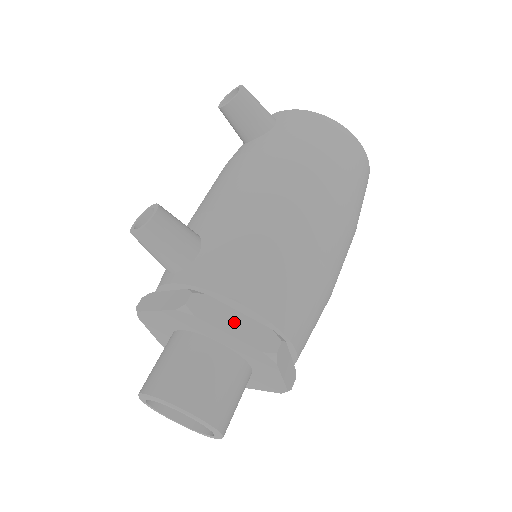
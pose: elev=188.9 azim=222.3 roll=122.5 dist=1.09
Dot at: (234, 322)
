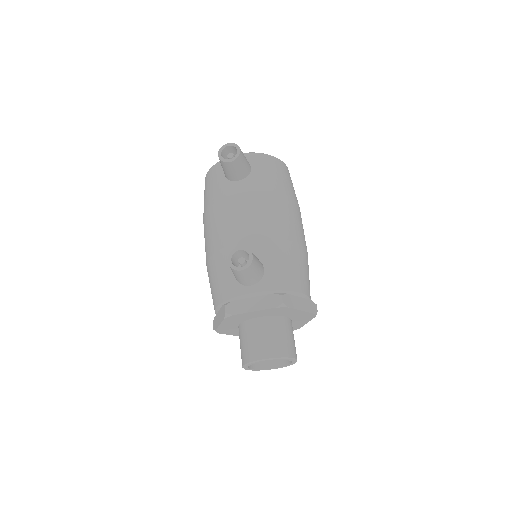
Dot at: (300, 303)
